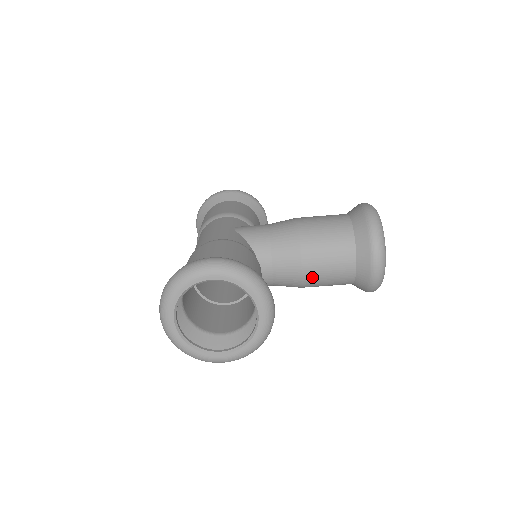
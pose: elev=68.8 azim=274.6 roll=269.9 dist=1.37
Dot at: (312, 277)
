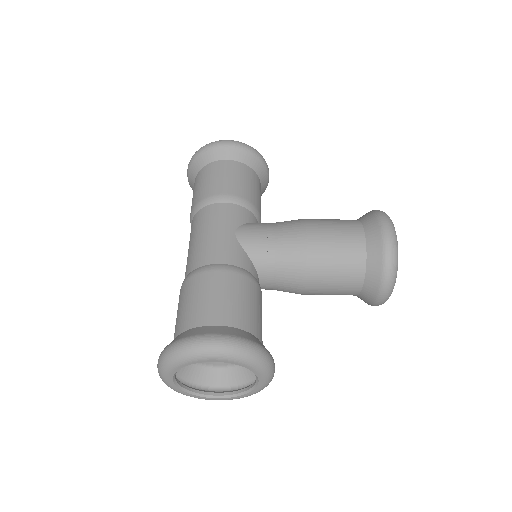
Dot at: (313, 294)
